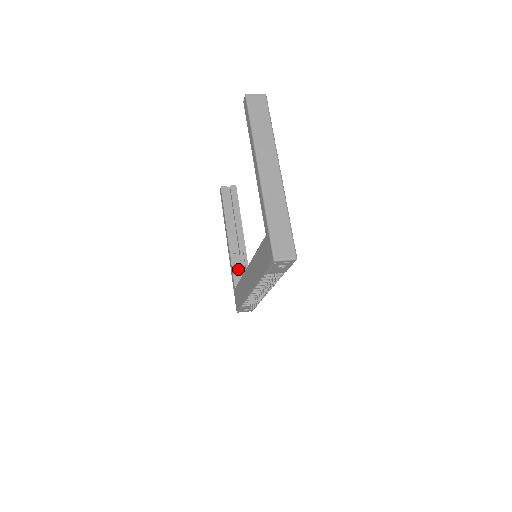
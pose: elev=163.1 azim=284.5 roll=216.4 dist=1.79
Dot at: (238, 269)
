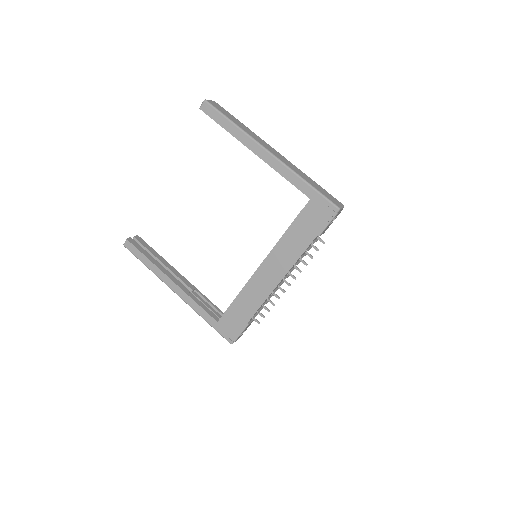
Dot at: occluded
